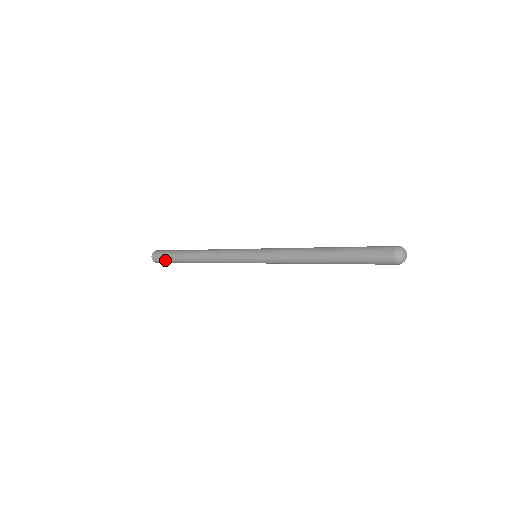
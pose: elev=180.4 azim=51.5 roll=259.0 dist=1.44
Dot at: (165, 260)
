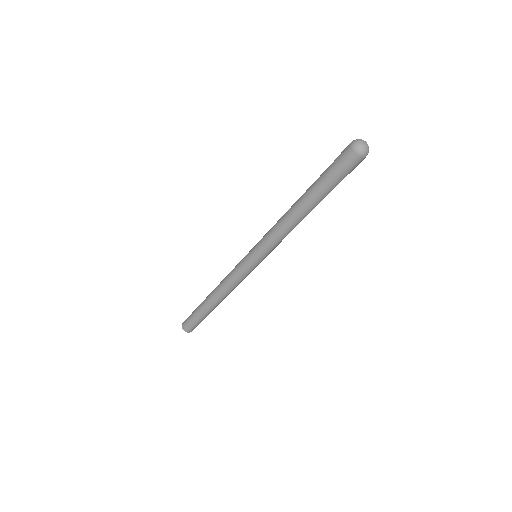
Dot at: (190, 316)
